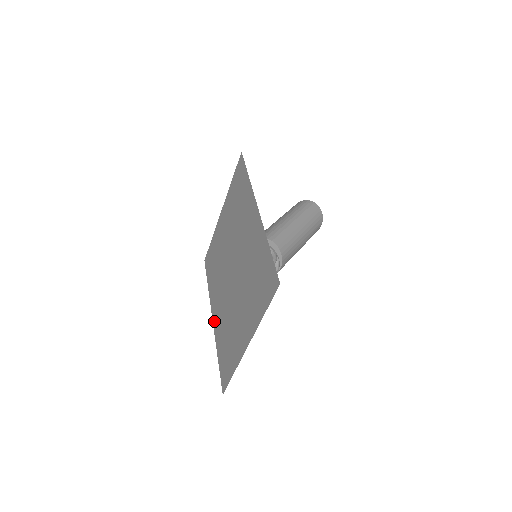
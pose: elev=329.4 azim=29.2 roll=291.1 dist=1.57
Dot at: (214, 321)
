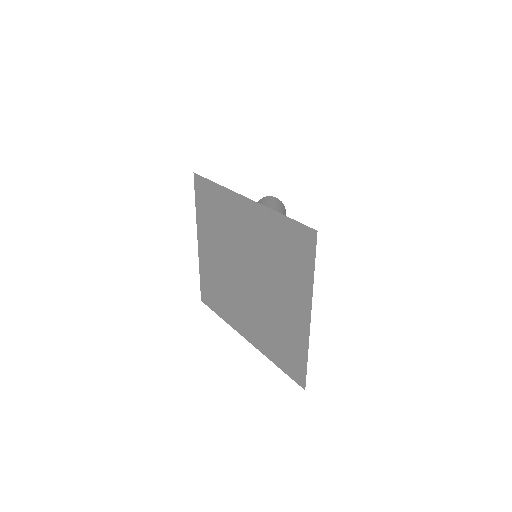
Dot at: (250, 339)
